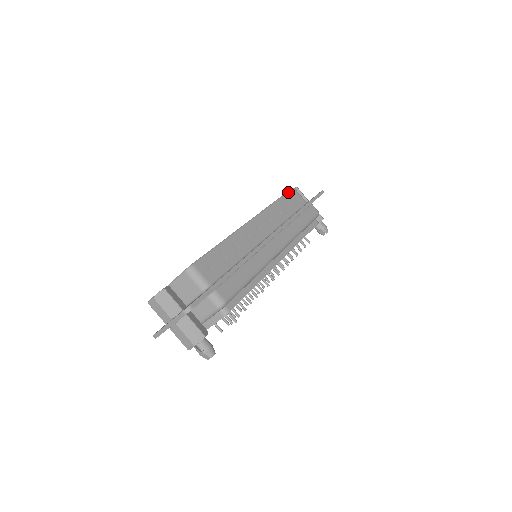
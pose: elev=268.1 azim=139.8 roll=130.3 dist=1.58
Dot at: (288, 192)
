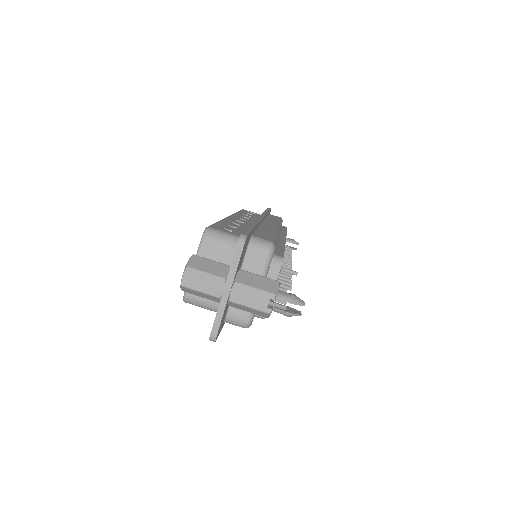
Dot at: occluded
